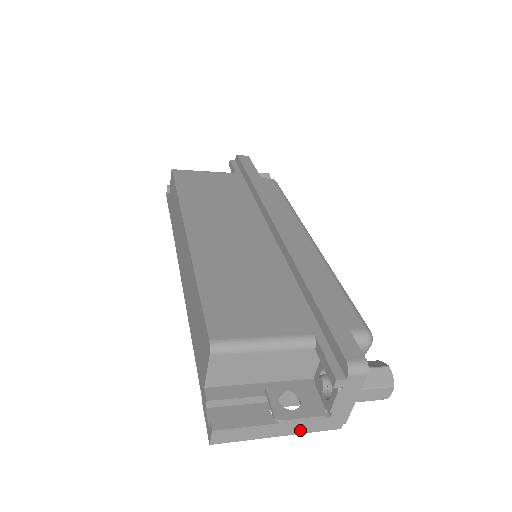
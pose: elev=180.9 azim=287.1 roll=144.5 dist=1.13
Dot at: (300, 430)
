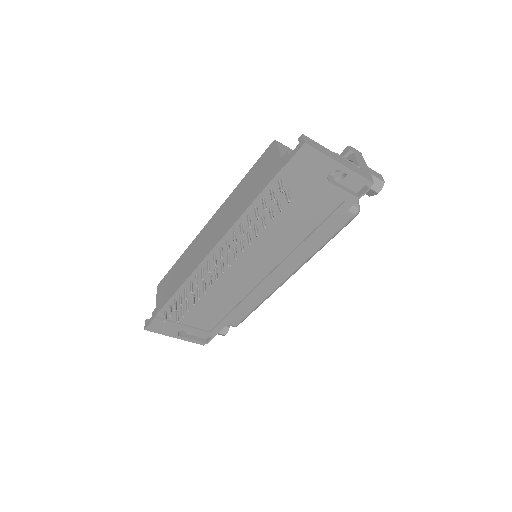
Dot at: (351, 168)
